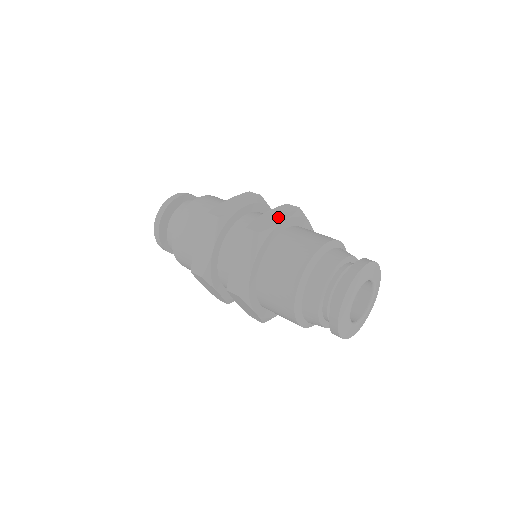
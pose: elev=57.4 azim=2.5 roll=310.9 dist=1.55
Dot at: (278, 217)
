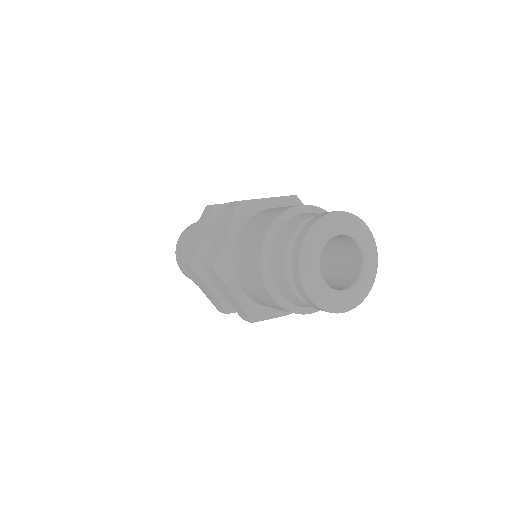
Dot at: (223, 232)
